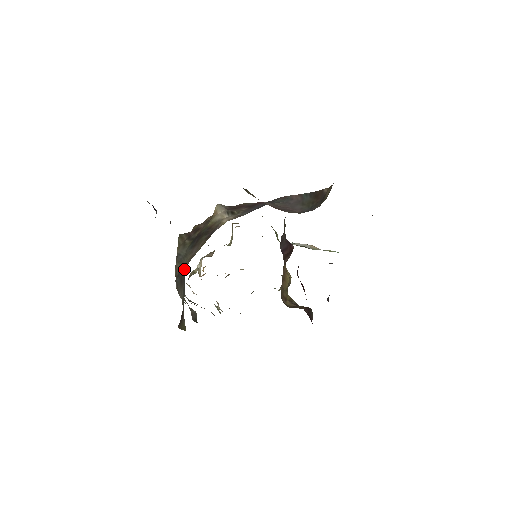
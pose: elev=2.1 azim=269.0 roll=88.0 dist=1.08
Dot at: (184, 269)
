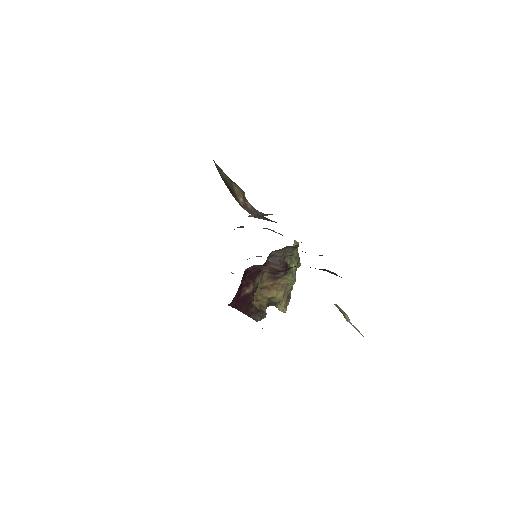
Dot at: occluded
